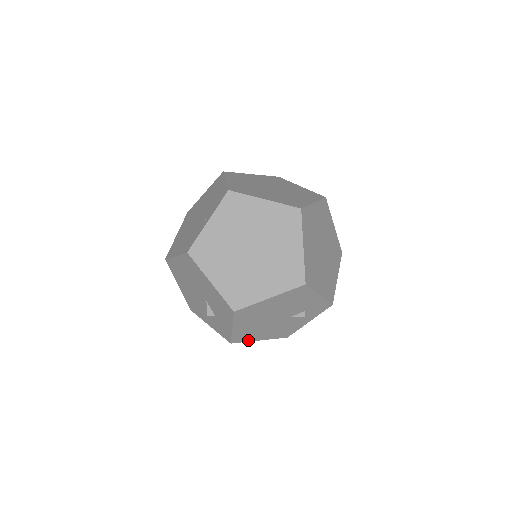
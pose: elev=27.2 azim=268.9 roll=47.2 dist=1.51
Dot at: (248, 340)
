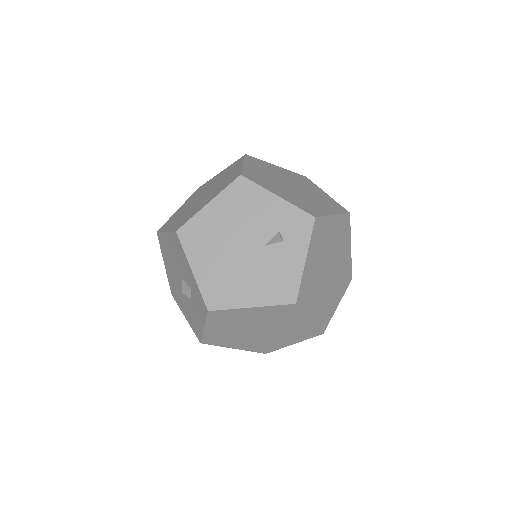
Dot at: (231, 305)
